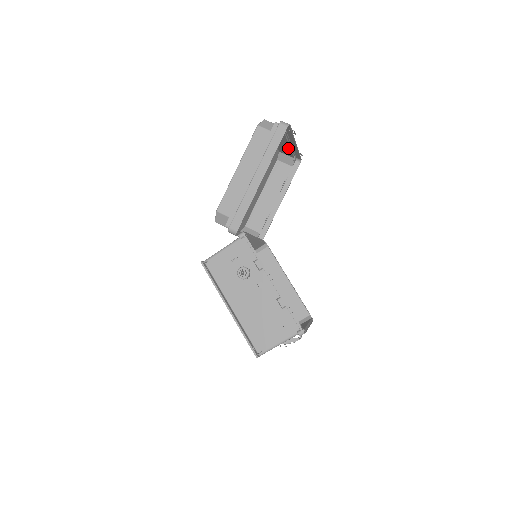
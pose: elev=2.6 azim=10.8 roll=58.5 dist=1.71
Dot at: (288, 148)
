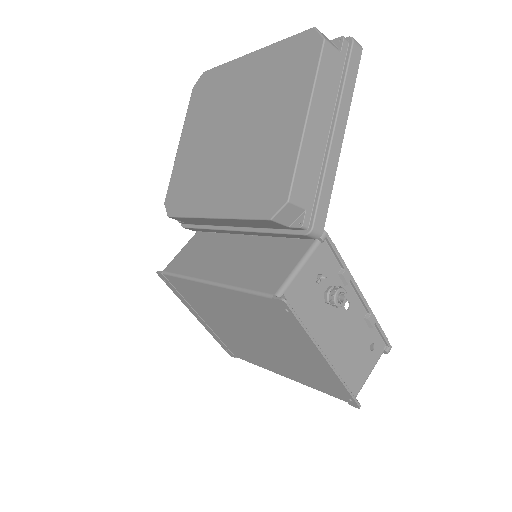
Dot at: occluded
